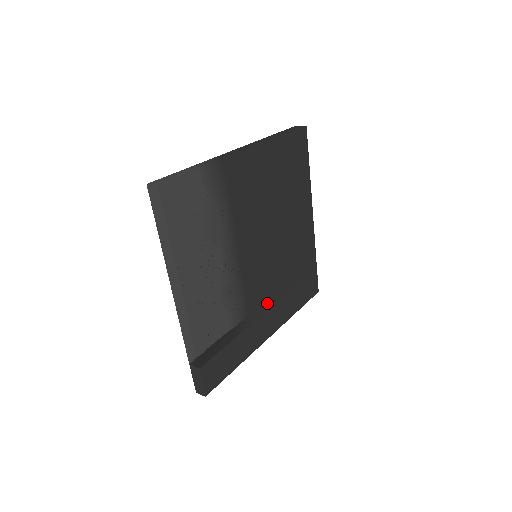
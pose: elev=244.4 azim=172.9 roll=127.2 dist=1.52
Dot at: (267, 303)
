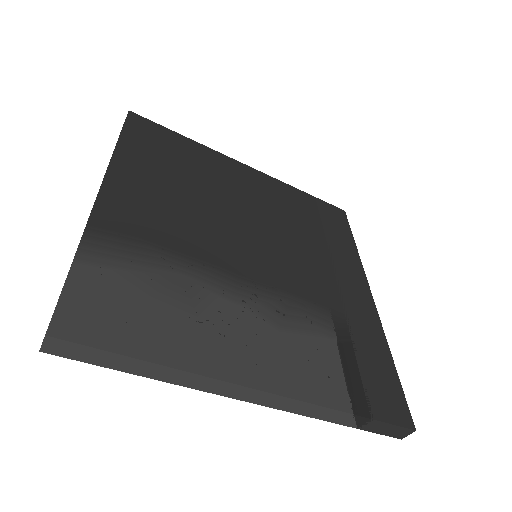
Dot at: (326, 276)
